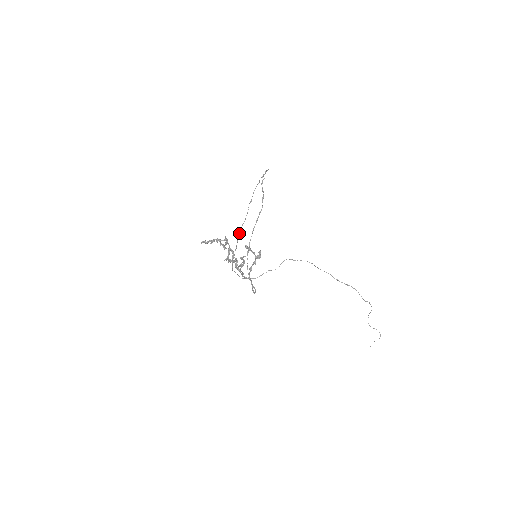
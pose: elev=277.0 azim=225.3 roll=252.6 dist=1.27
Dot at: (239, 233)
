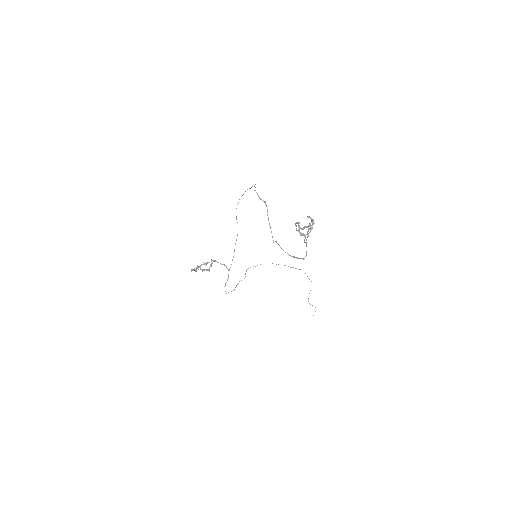
Dot at: (235, 244)
